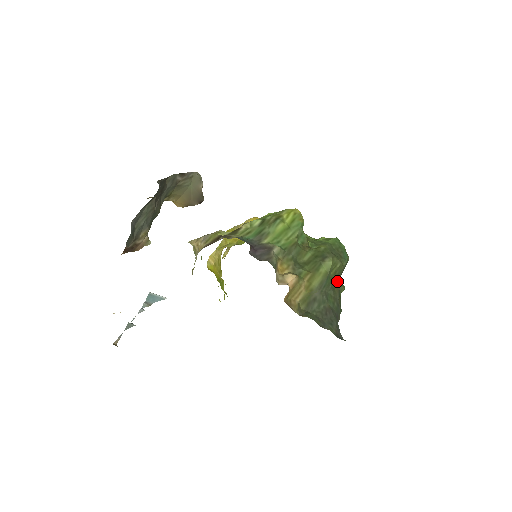
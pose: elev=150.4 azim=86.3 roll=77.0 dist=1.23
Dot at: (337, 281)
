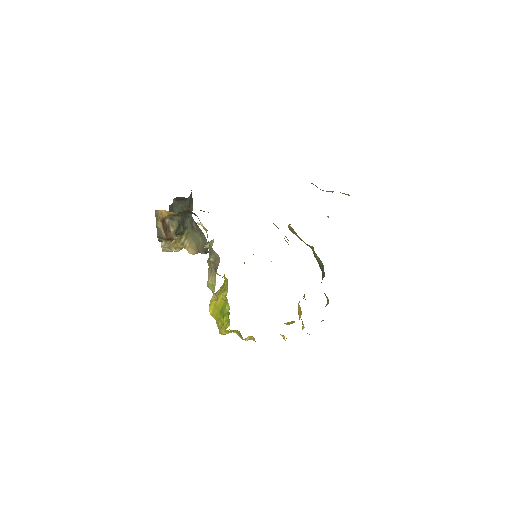
Dot at: (321, 269)
